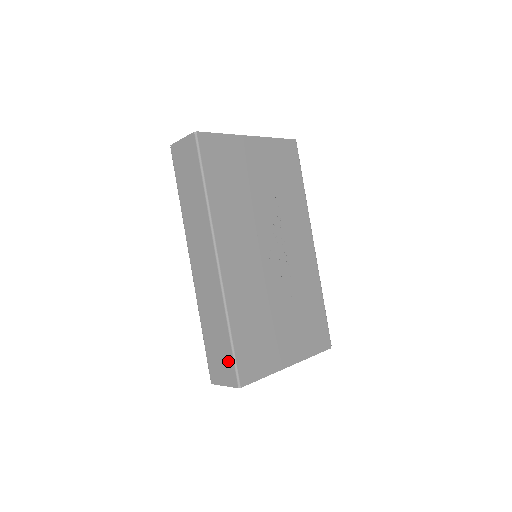
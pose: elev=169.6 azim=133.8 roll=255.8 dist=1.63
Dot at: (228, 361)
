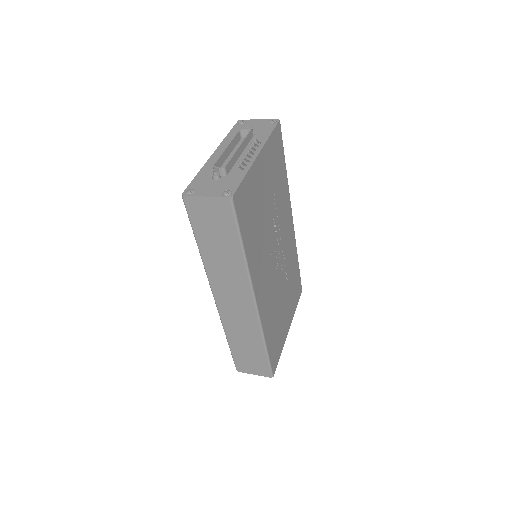
Dot at: (262, 363)
